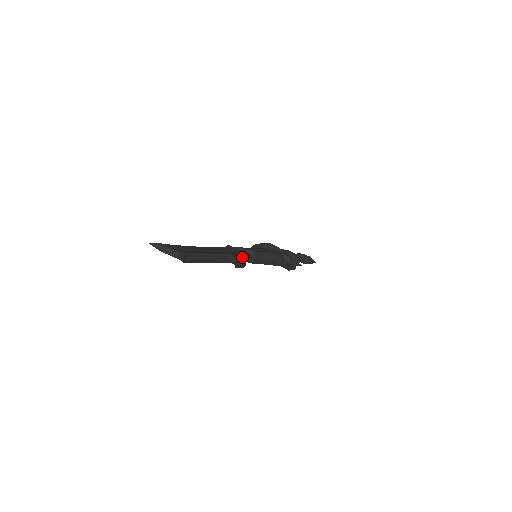
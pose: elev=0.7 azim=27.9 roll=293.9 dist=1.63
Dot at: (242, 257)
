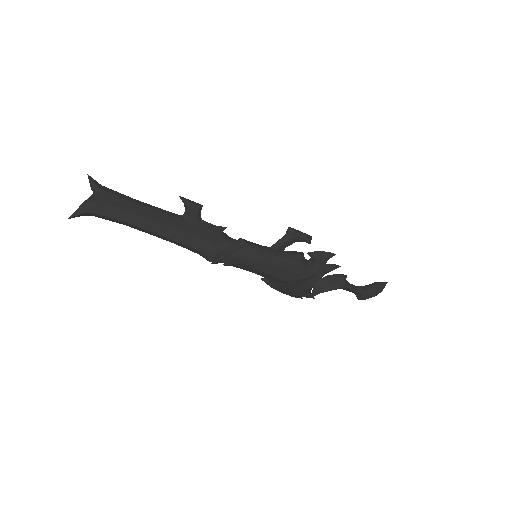
Dot at: (210, 226)
